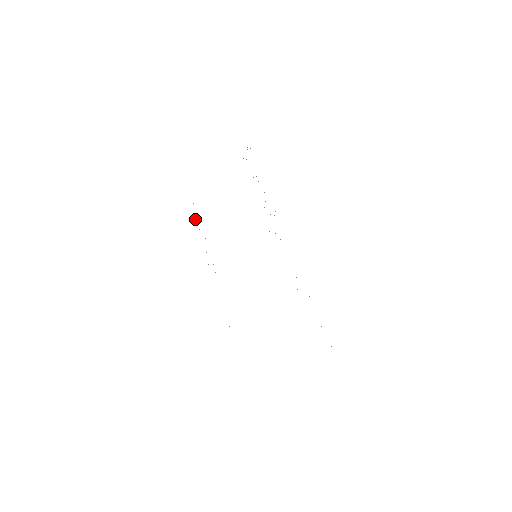
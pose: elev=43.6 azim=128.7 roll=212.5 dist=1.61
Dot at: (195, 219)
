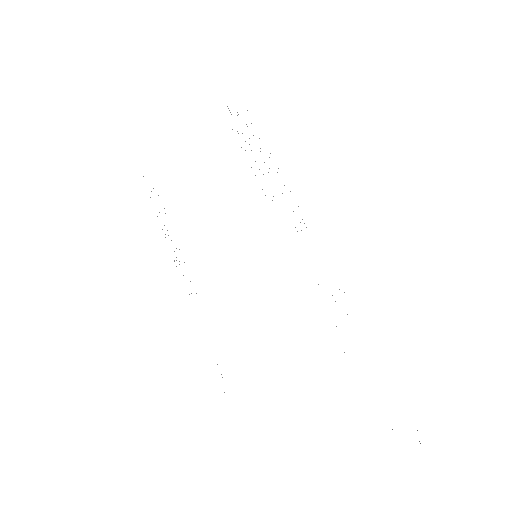
Dot at: occluded
